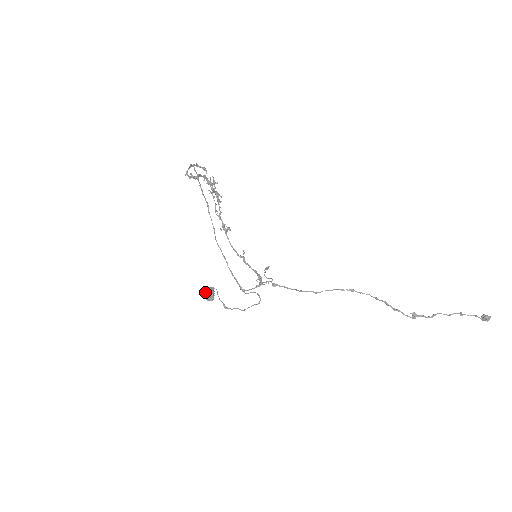
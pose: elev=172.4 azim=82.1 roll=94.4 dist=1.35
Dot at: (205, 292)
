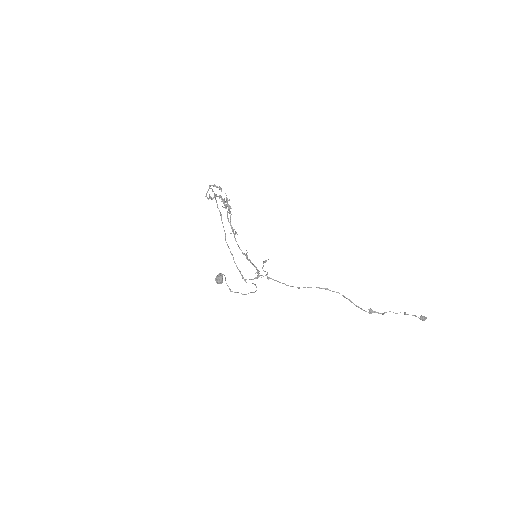
Dot at: (216, 277)
